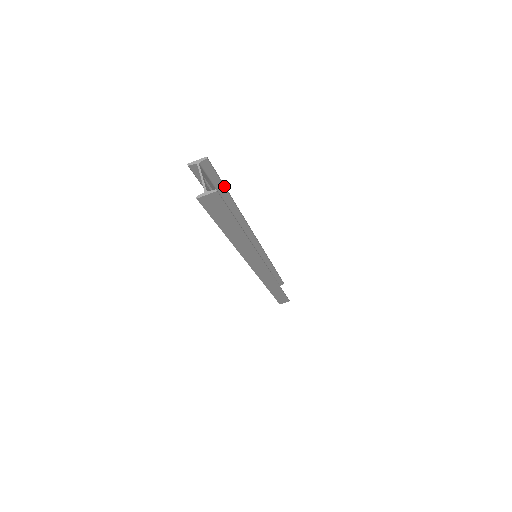
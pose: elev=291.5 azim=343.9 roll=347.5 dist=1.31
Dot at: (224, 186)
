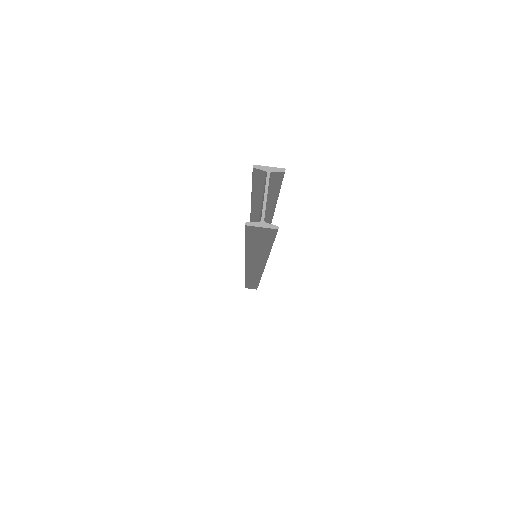
Dot at: (277, 197)
